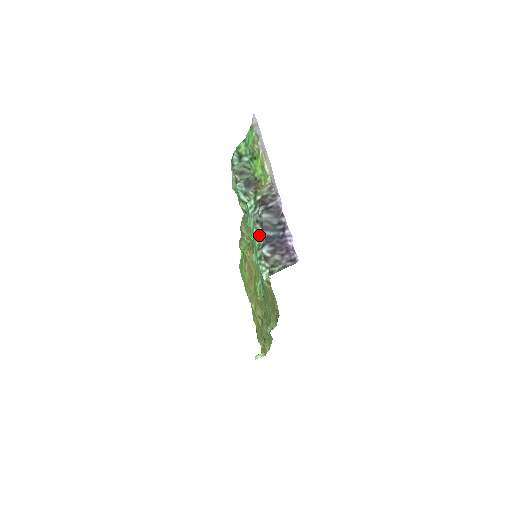
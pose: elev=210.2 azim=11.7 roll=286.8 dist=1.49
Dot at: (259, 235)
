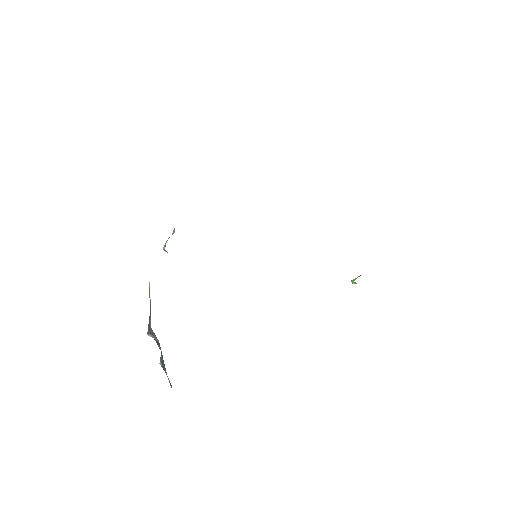
Dot at: occluded
